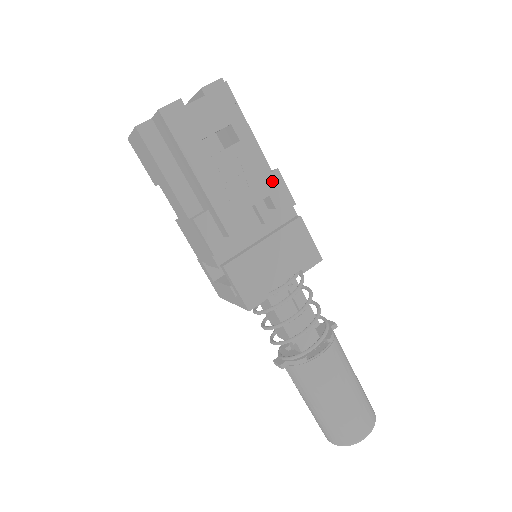
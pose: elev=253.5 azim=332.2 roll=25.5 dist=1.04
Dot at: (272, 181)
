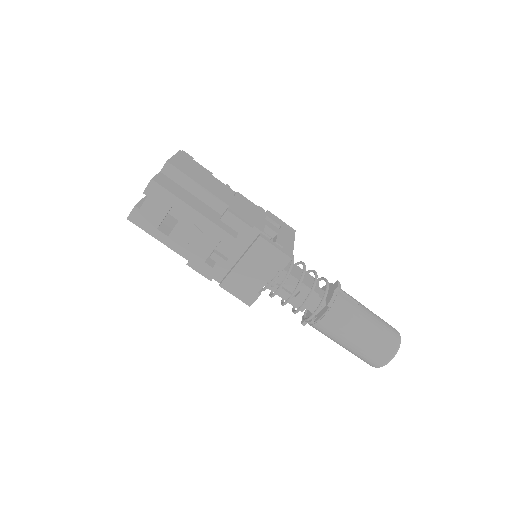
Dot at: (219, 229)
